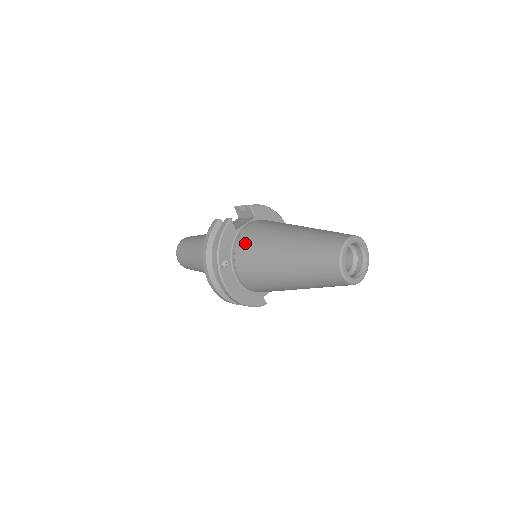
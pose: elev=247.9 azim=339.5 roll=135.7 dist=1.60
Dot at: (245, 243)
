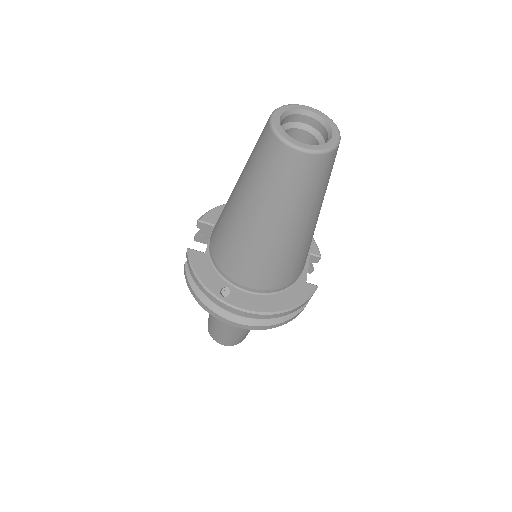
Dot at: (219, 252)
